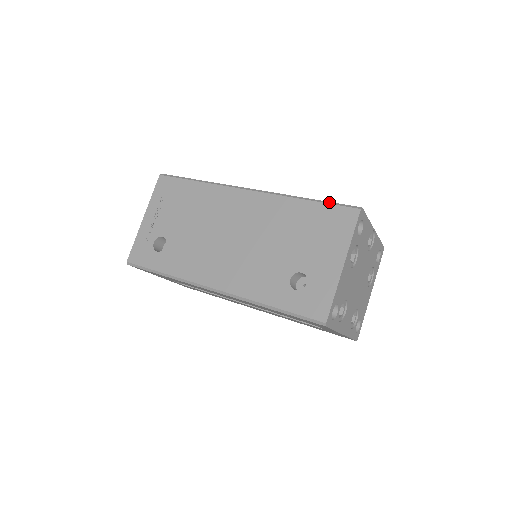
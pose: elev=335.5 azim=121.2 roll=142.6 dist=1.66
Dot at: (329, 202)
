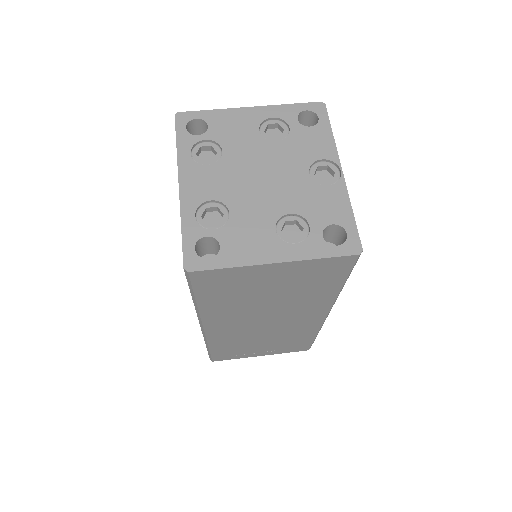
Dot at: occluded
